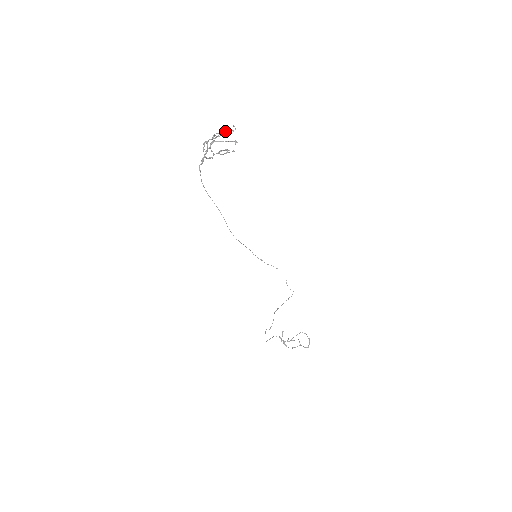
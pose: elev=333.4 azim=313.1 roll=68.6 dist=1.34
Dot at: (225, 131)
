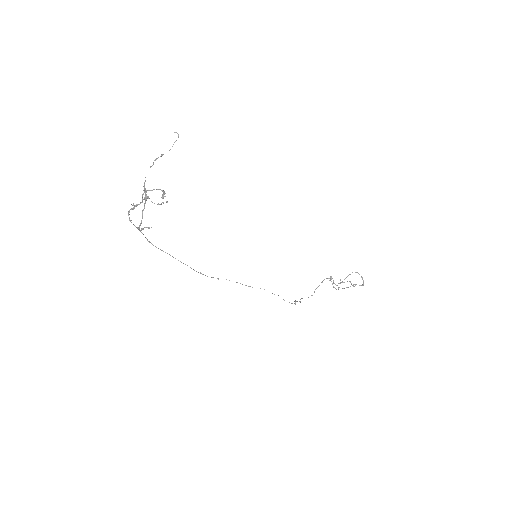
Dot at: occluded
